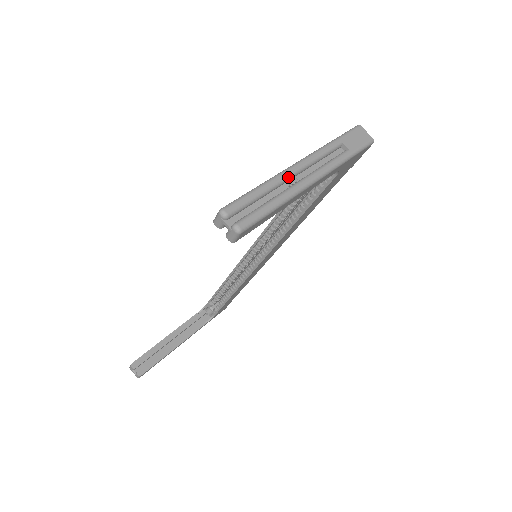
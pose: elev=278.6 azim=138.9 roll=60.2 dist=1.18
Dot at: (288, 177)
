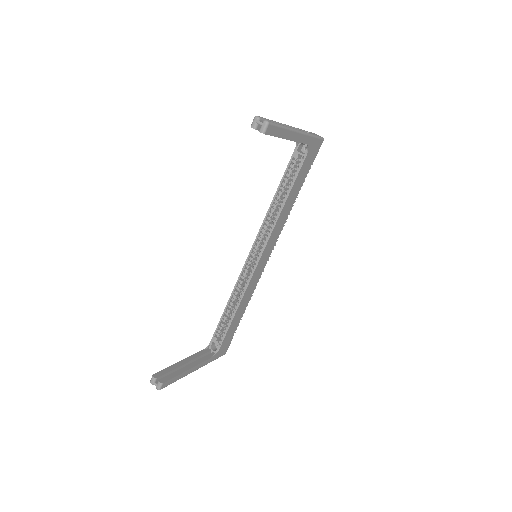
Dot at: (284, 125)
